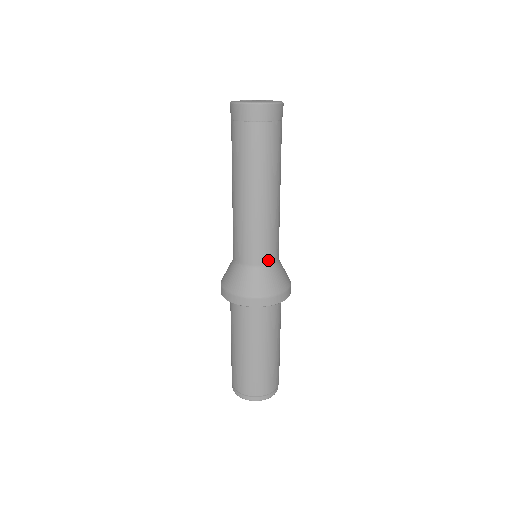
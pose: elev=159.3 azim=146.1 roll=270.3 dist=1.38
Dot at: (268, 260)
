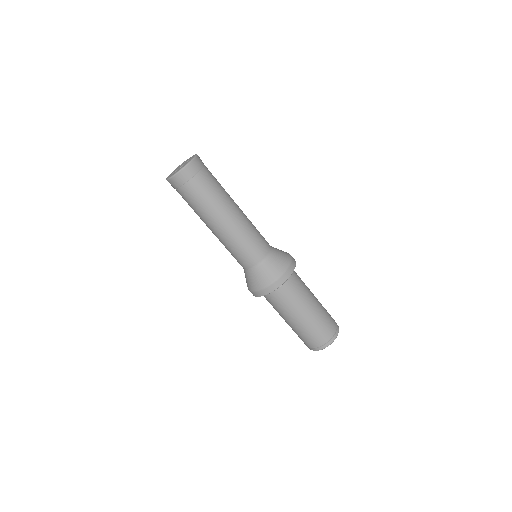
Dot at: (263, 254)
